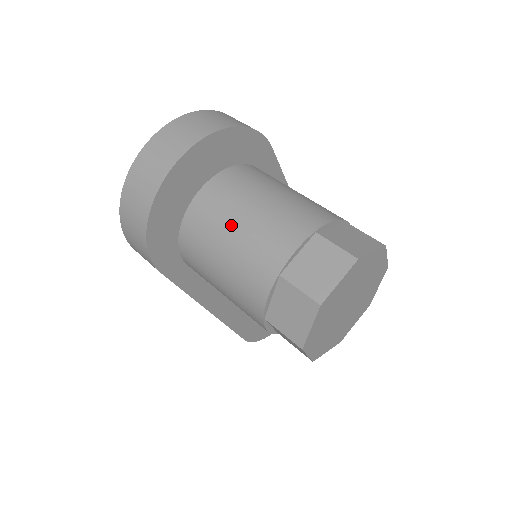
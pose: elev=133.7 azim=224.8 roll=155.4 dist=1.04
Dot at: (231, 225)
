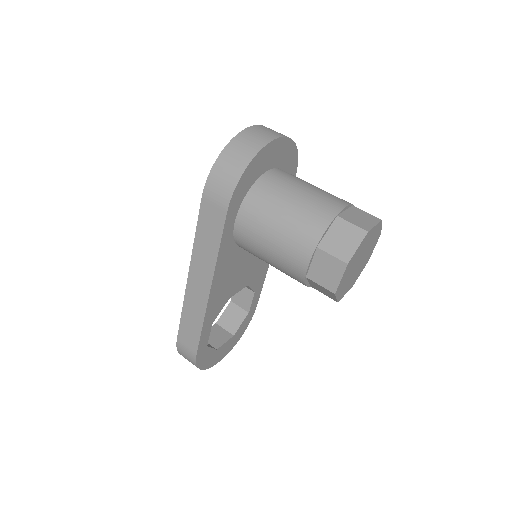
Dot at: (298, 188)
